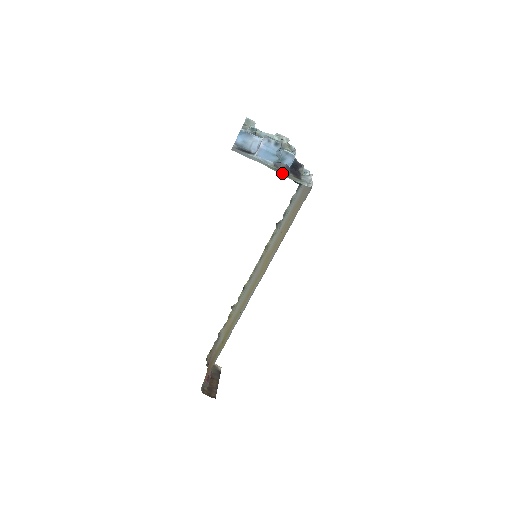
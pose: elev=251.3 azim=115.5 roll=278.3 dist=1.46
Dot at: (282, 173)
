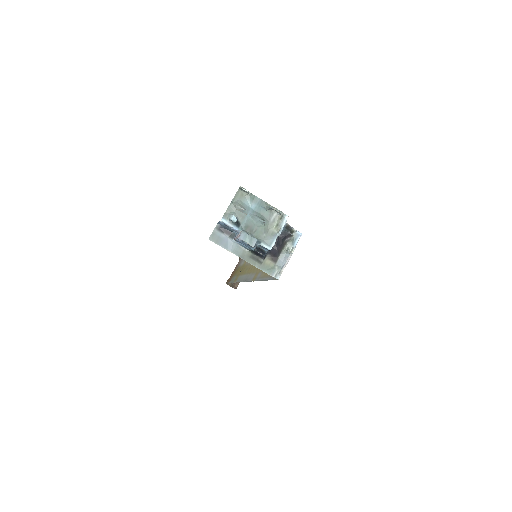
Dot at: (255, 261)
